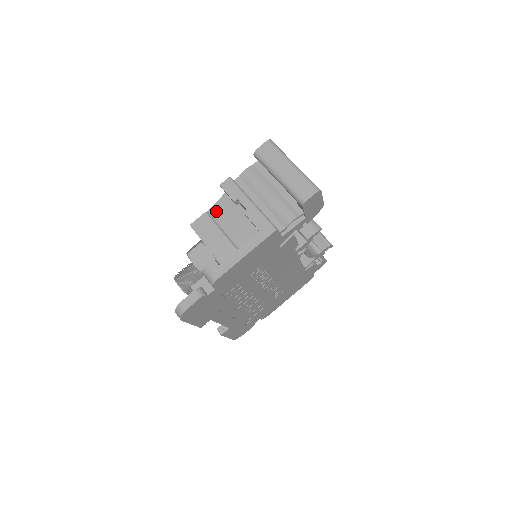
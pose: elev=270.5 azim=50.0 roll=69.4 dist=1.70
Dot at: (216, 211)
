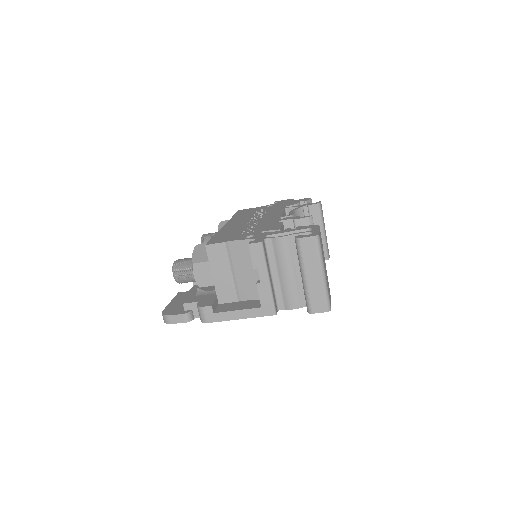
Dot at: (235, 247)
